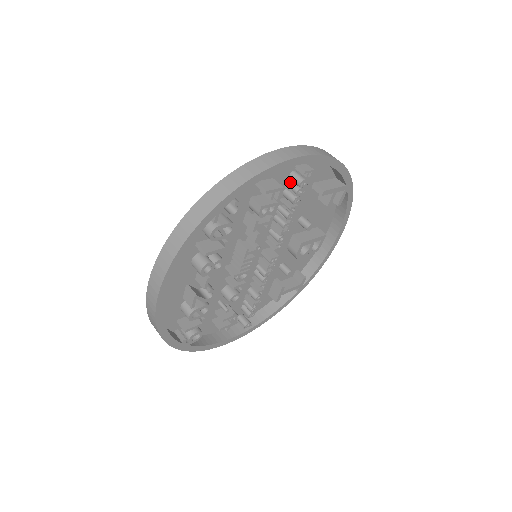
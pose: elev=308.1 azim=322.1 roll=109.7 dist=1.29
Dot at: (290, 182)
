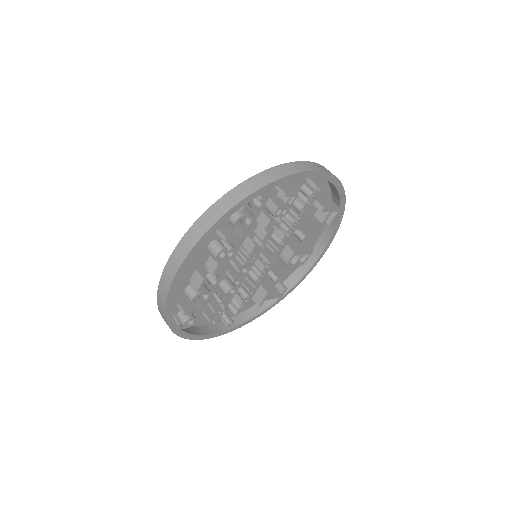
Dot at: (300, 193)
